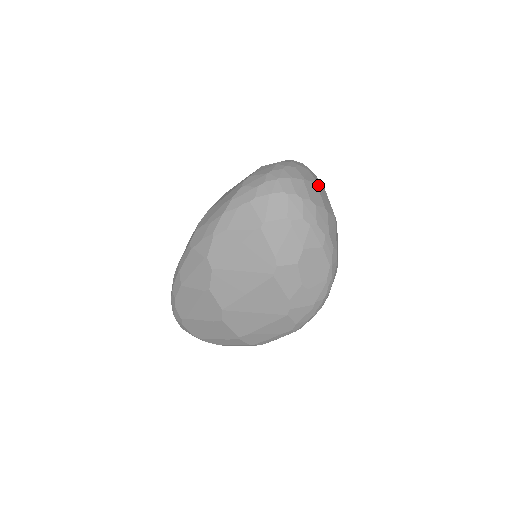
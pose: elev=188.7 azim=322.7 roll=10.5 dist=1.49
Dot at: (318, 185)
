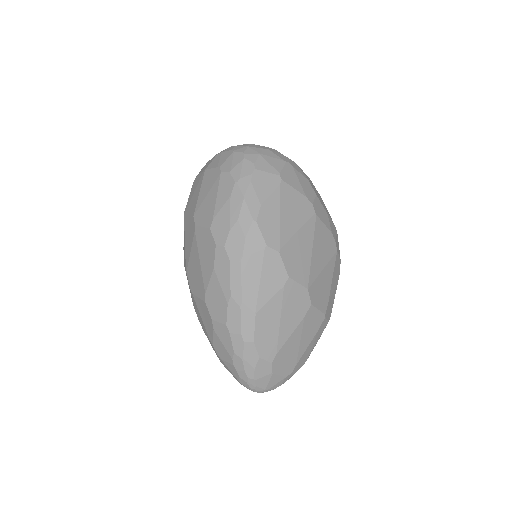
Dot at: occluded
